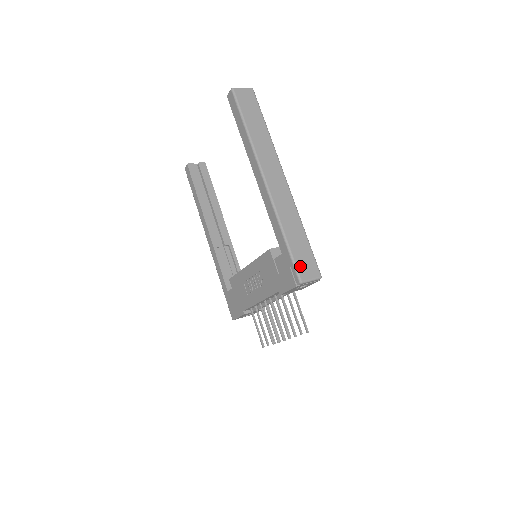
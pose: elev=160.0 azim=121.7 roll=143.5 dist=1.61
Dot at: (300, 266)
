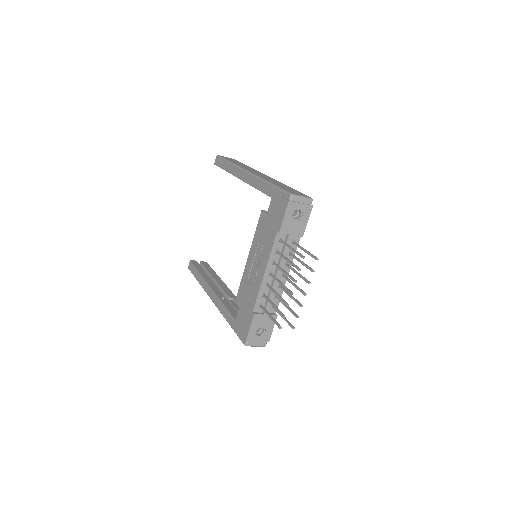
Dot at: (289, 191)
